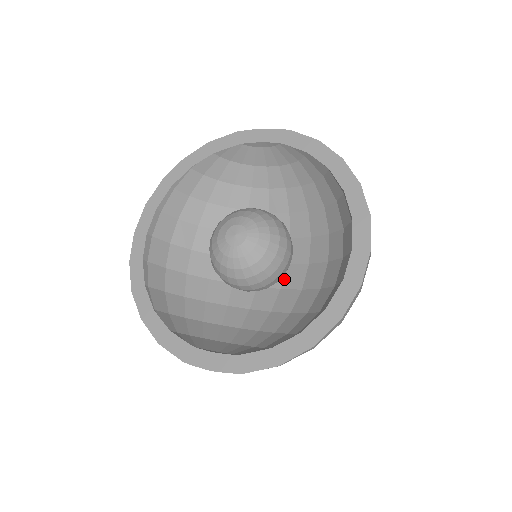
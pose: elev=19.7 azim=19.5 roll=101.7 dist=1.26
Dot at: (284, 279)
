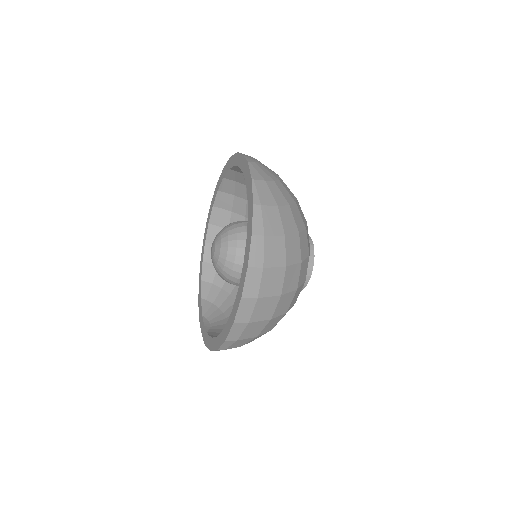
Dot at: occluded
